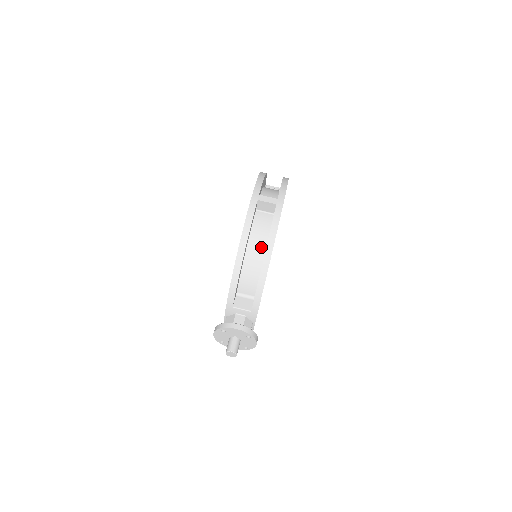
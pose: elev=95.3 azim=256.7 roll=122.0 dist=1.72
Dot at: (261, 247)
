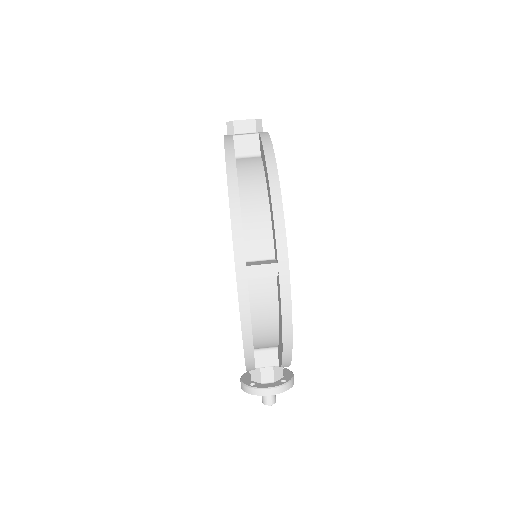
Dot at: (272, 322)
